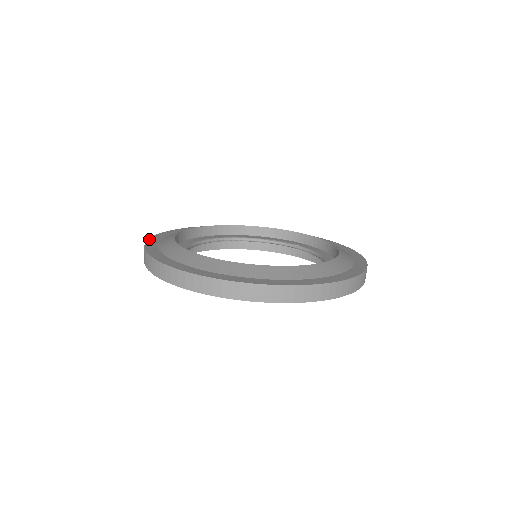
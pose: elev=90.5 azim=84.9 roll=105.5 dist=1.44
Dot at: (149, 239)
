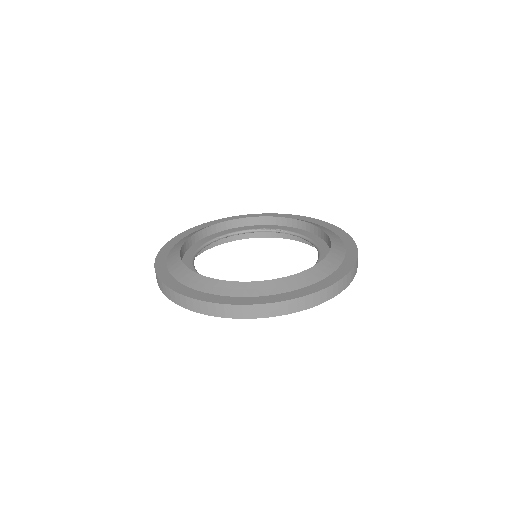
Dot at: (155, 261)
